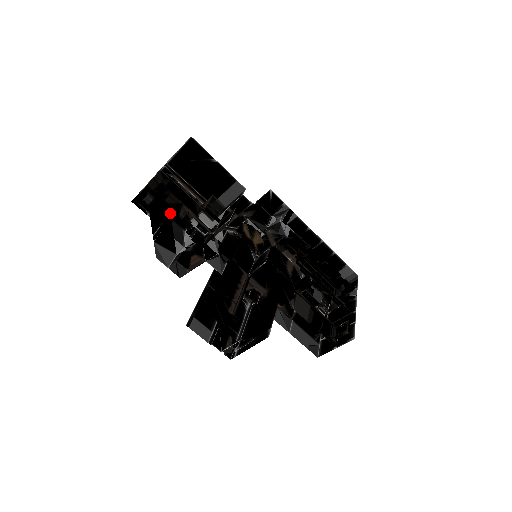
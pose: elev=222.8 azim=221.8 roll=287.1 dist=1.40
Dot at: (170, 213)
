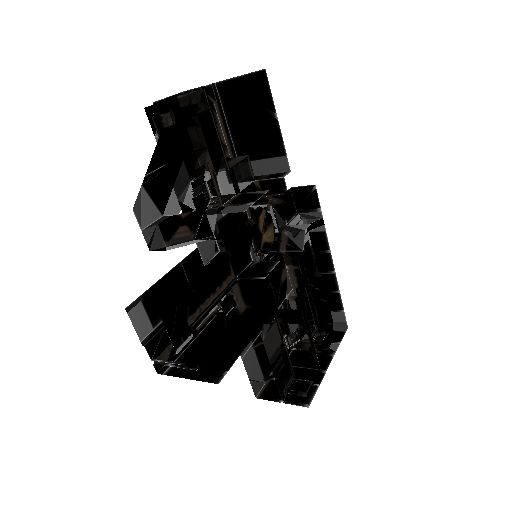
Dot at: (185, 154)
